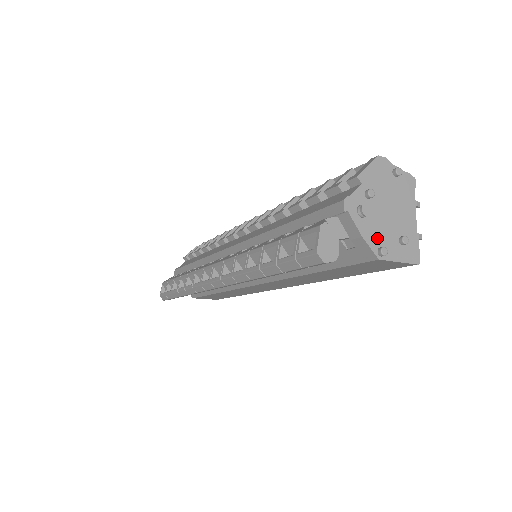
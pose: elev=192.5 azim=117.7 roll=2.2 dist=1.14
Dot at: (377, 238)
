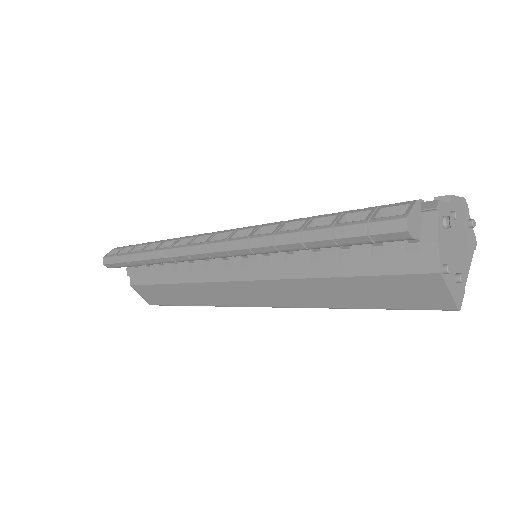
Dot at: (445, 255)
